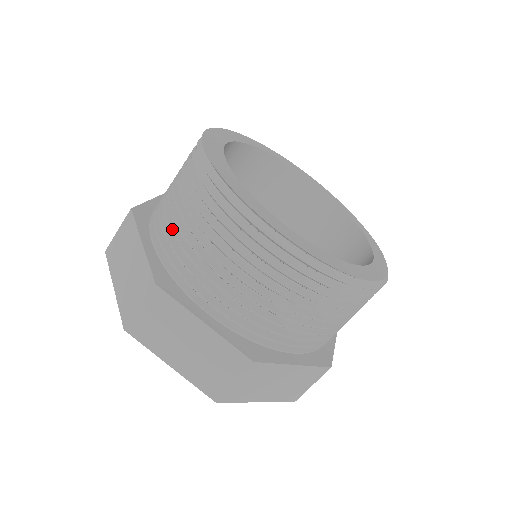
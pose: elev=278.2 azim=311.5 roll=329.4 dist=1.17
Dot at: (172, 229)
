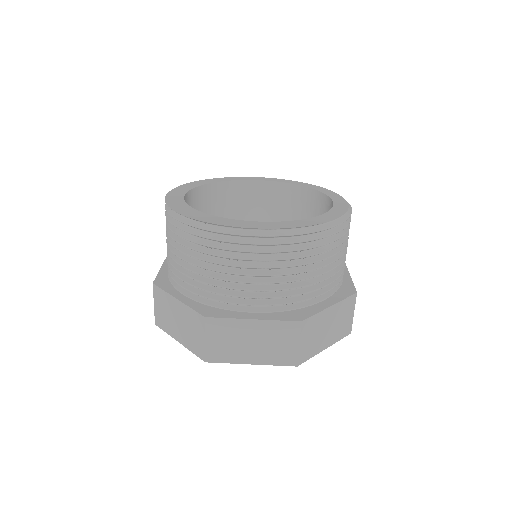
Dot at: (190, 276)
